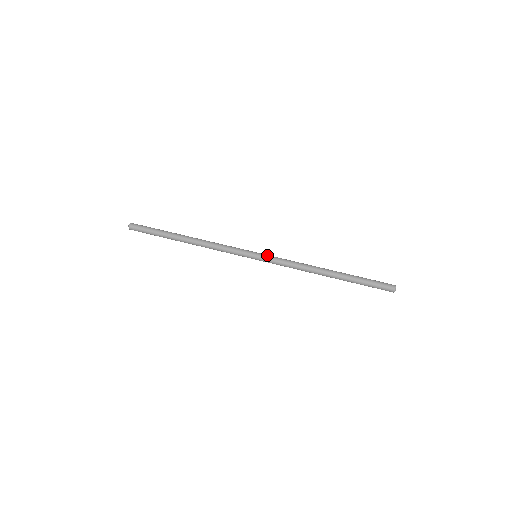
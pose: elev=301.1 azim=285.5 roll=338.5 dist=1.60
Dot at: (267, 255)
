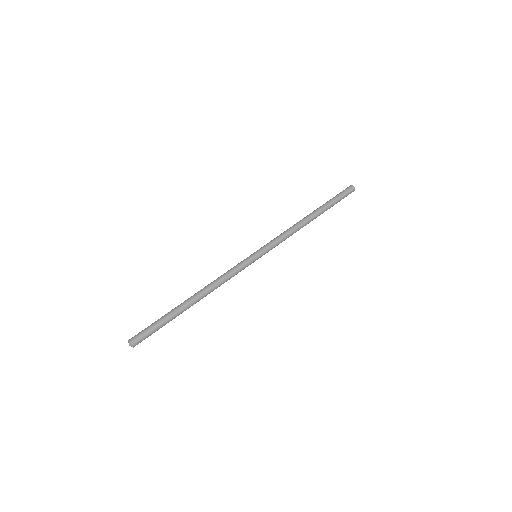
Dot at: (265, 248)
